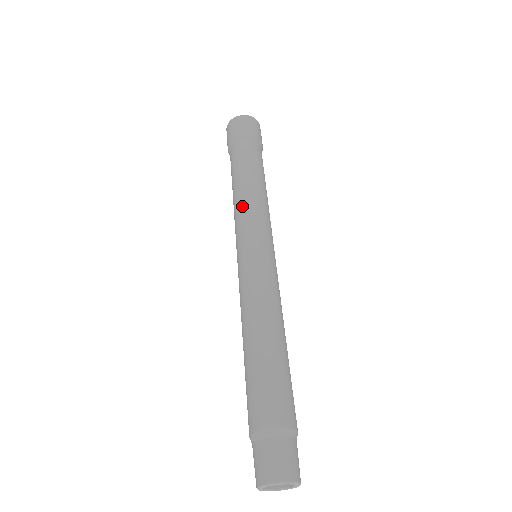
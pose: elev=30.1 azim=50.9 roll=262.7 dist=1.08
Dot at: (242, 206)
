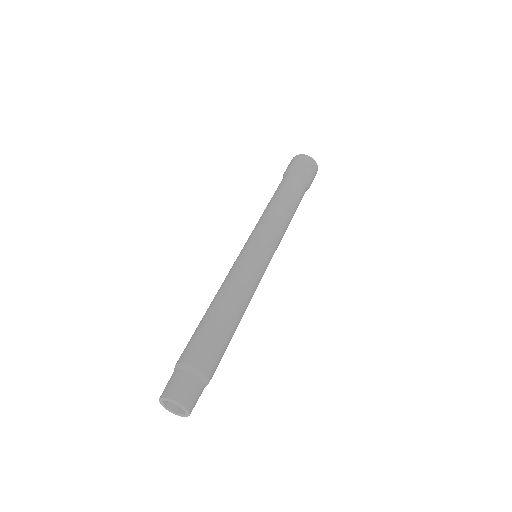
Dot at: (261, 218)
